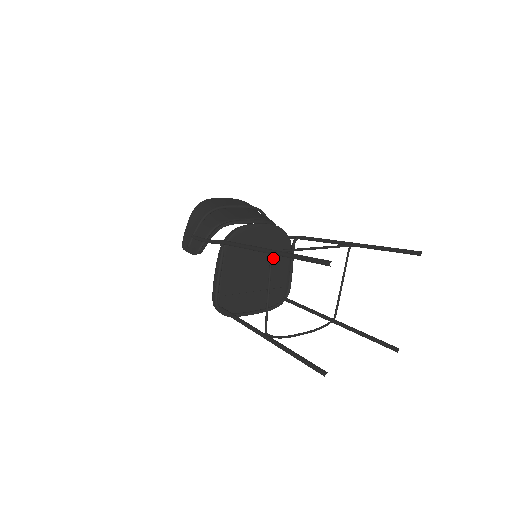
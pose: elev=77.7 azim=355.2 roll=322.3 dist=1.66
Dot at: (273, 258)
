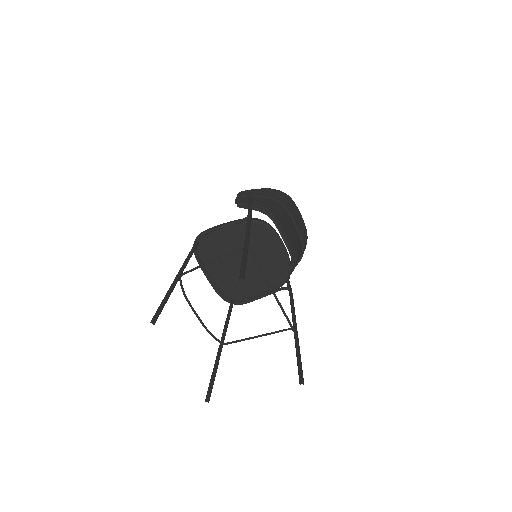
Dot at: (261, 273)
